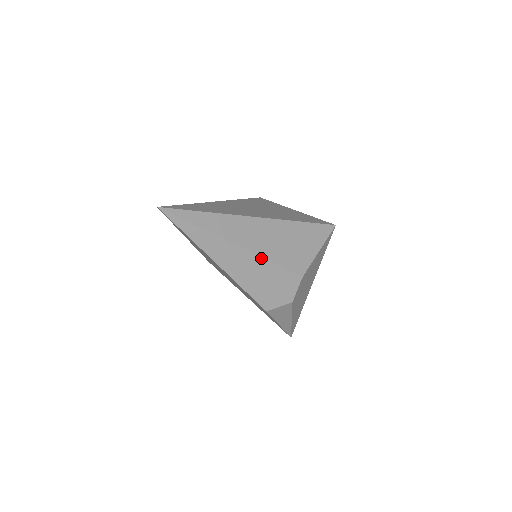
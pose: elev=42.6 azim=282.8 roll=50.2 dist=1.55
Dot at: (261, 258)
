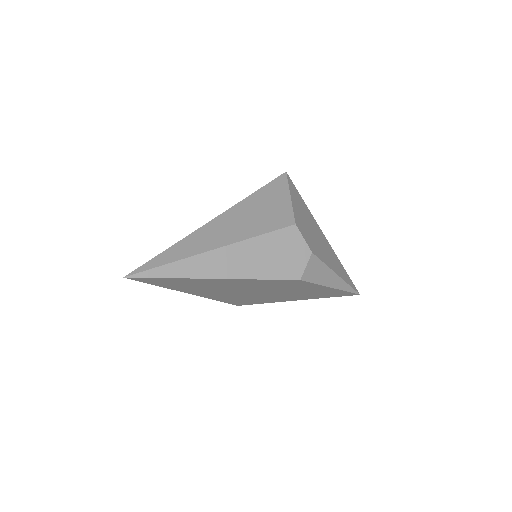
Dot at: (246, 241)
